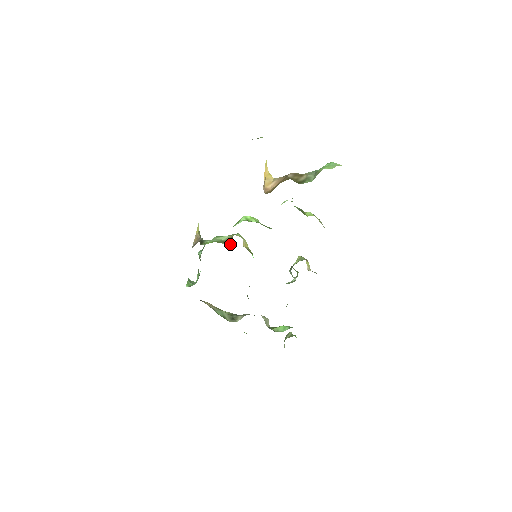
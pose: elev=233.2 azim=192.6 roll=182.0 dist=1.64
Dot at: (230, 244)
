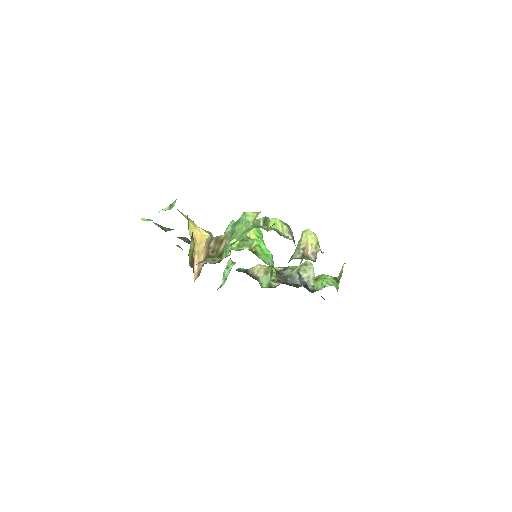
Dot at: (230, 253)
